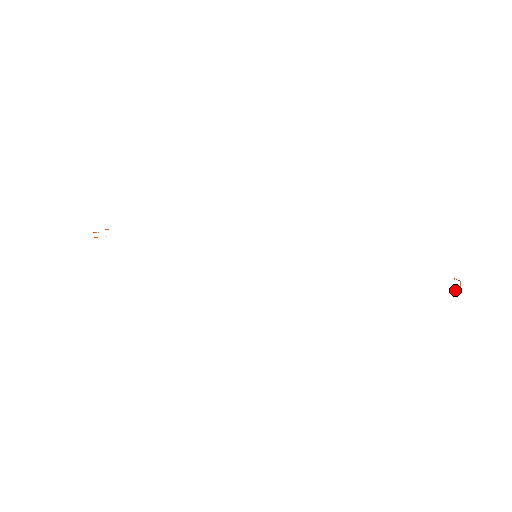
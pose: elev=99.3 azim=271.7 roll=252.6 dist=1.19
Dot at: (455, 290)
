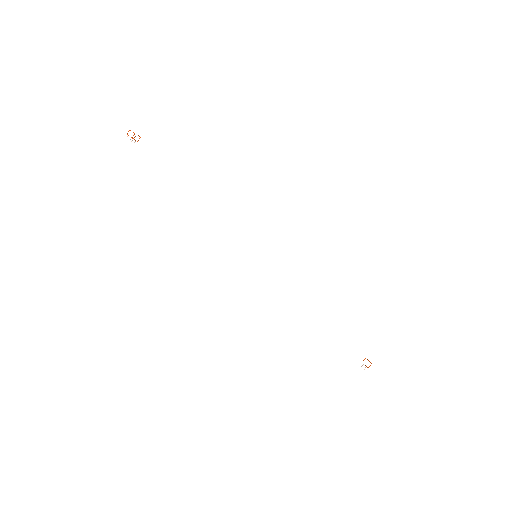
Dot at: occluded
